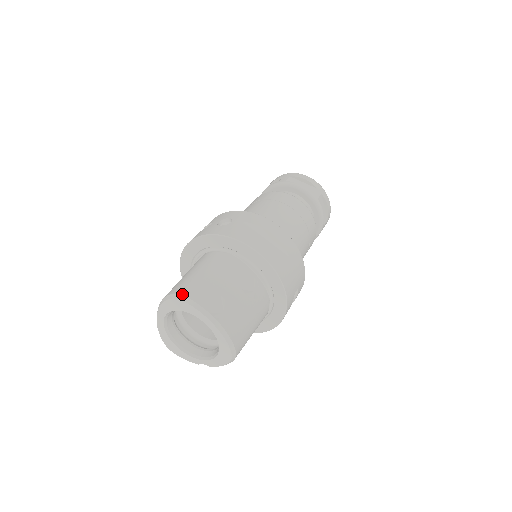
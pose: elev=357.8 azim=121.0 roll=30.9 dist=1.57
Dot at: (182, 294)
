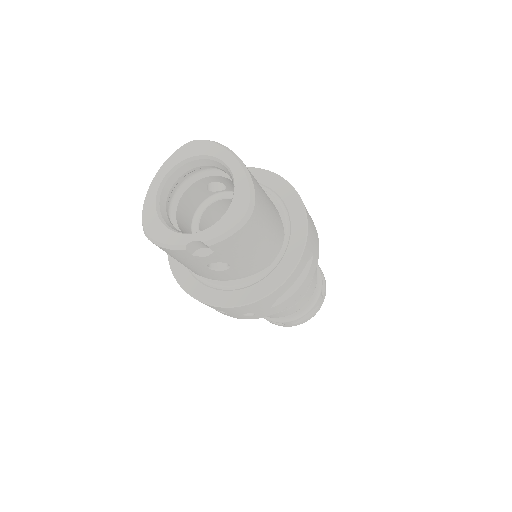
Dot at: occluded
